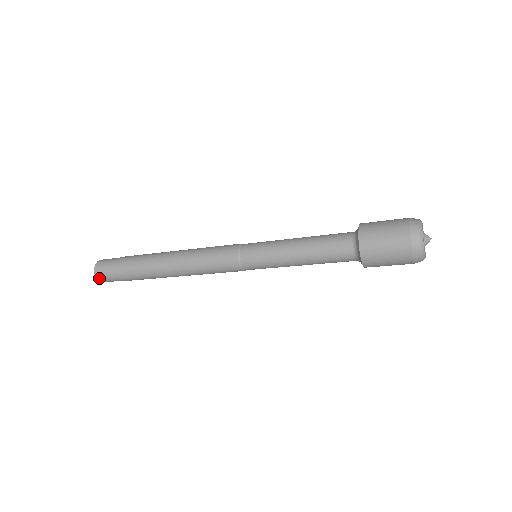
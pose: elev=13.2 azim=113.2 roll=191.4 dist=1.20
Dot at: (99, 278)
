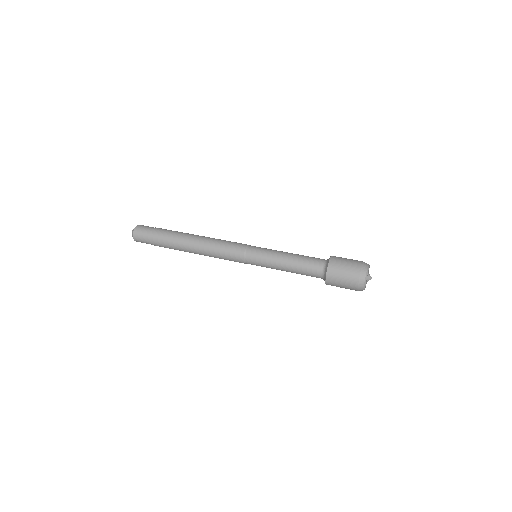
Dot at: (135, 238)
